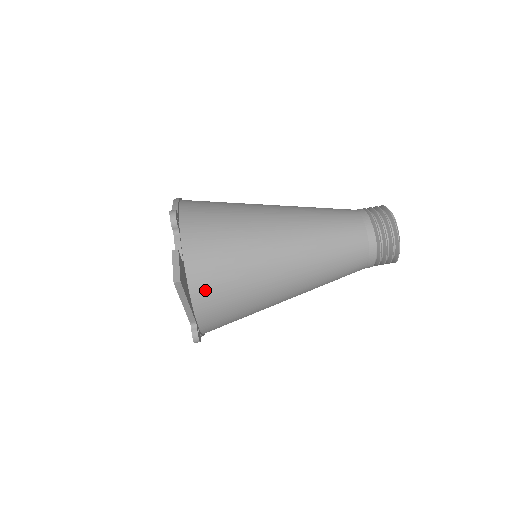
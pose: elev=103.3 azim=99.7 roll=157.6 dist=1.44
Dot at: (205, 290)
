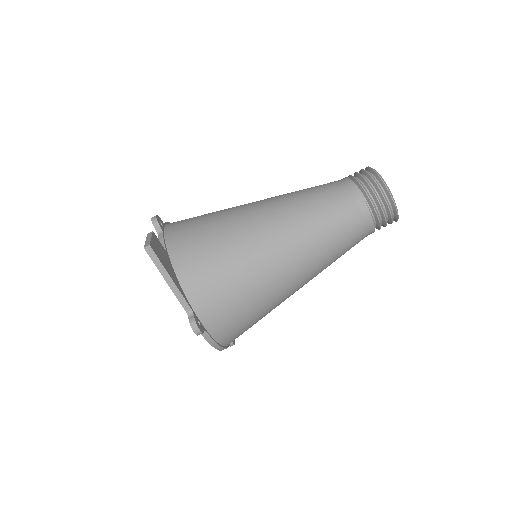
Dot at: (192, 272)
